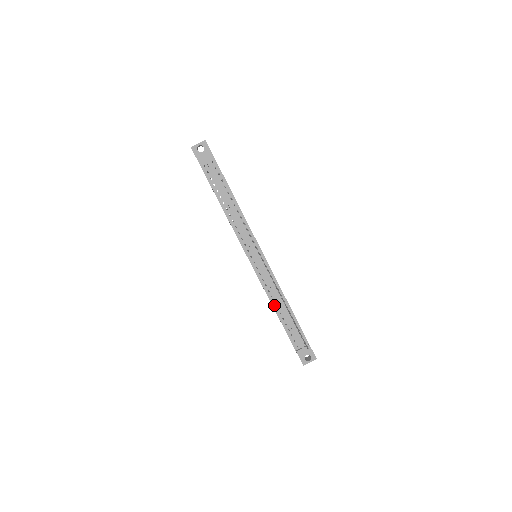
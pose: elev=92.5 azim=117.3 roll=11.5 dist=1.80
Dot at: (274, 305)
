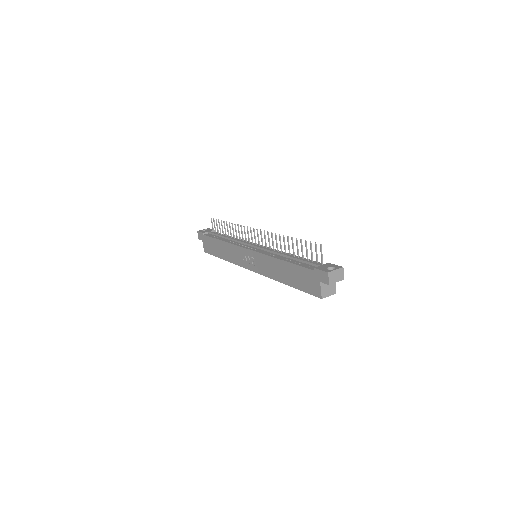
Dot at: (278, 258)
